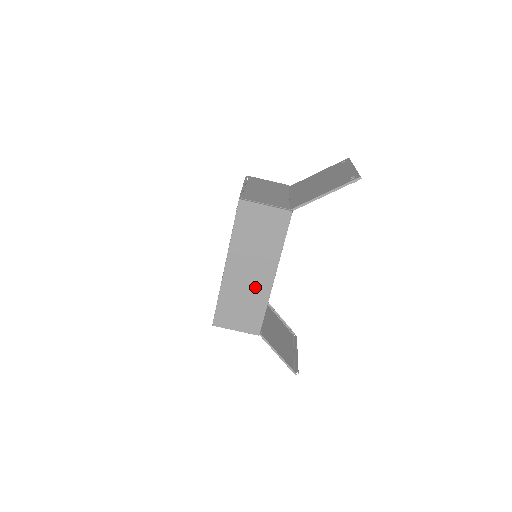
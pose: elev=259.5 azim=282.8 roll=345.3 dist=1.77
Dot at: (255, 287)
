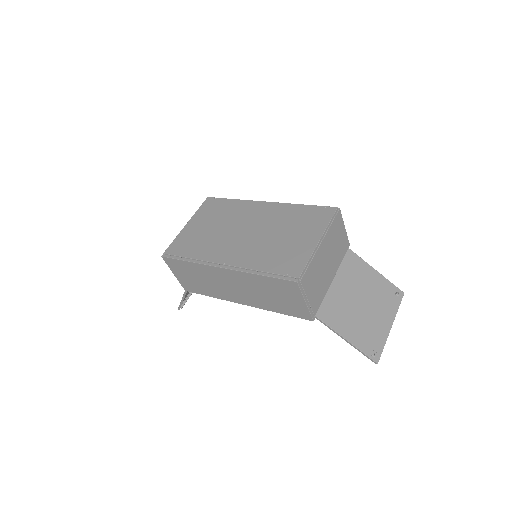
Dot at: (223, 290)
